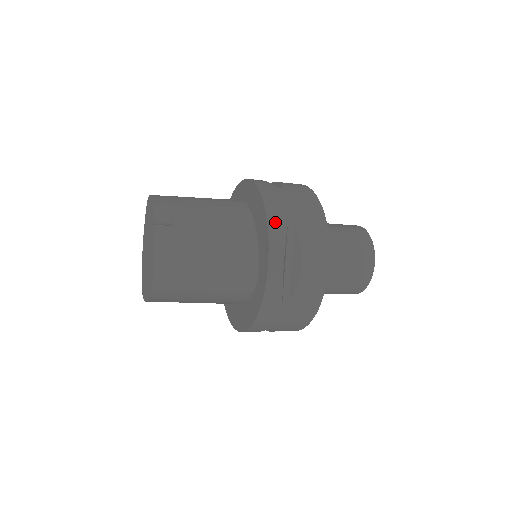
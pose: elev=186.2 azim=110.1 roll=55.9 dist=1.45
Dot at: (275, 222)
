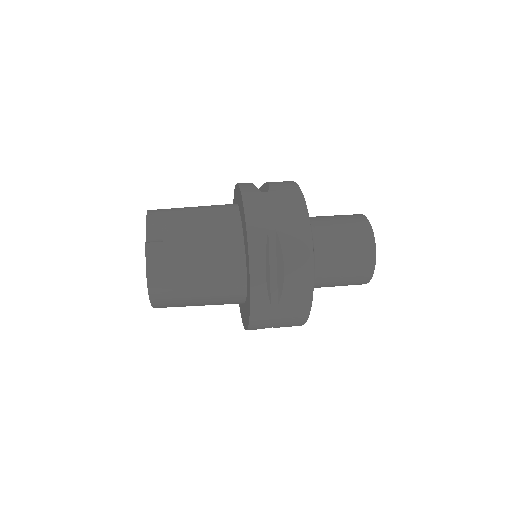
Dot at: (255, 231)
